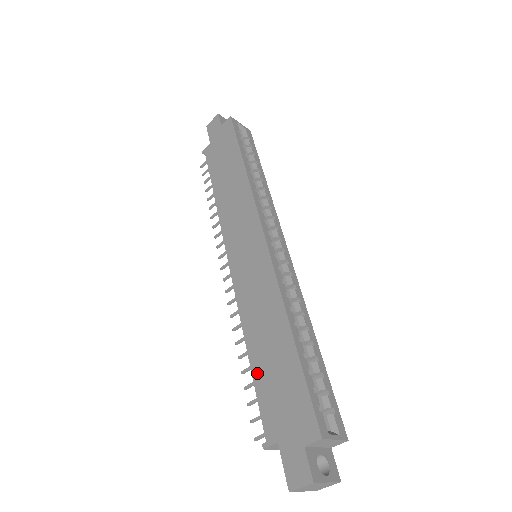
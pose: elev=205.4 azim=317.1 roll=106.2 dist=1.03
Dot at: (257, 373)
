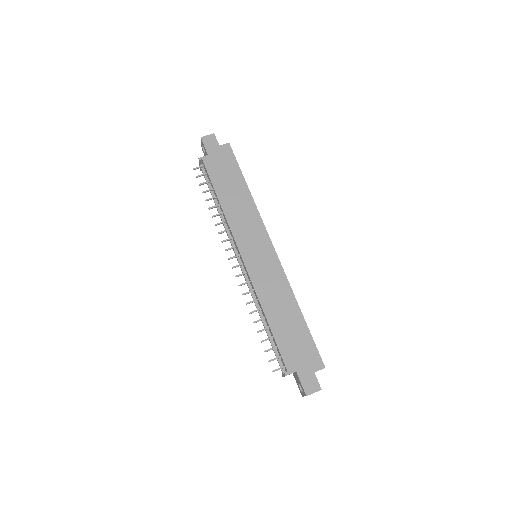
Dot at: (277, 333)
